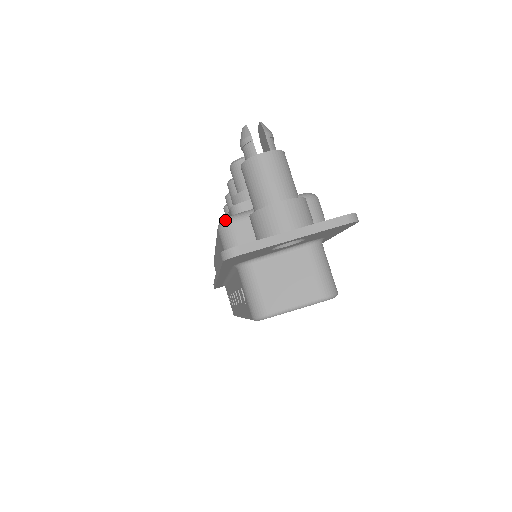
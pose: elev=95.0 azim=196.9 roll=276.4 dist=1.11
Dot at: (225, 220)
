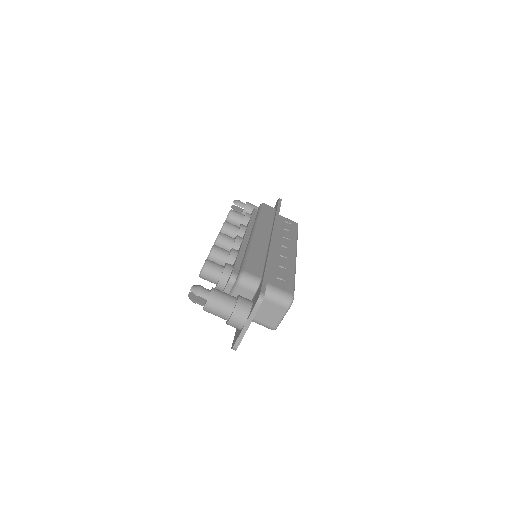
Dot at: occluded
